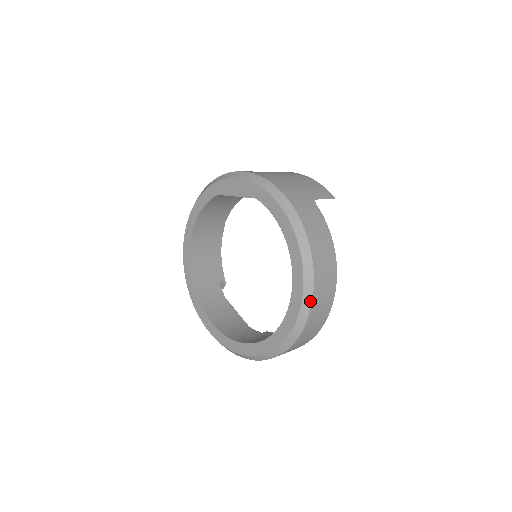
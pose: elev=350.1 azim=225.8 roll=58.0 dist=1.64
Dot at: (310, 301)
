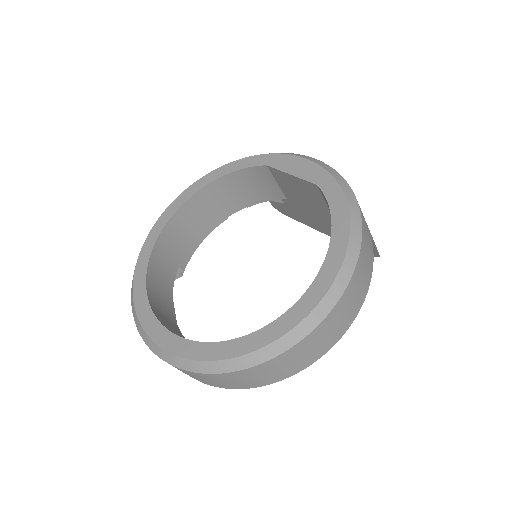
Dot at: (317, 323)
